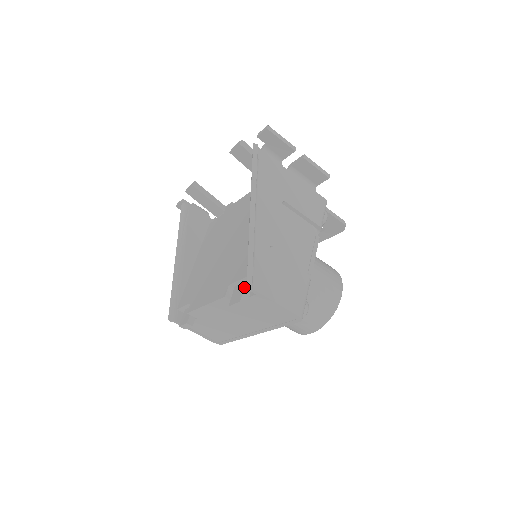
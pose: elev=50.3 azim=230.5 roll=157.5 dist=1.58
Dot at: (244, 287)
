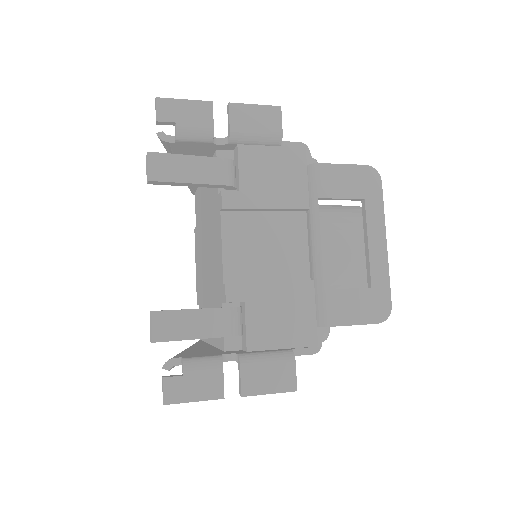
Dot at: occluded
